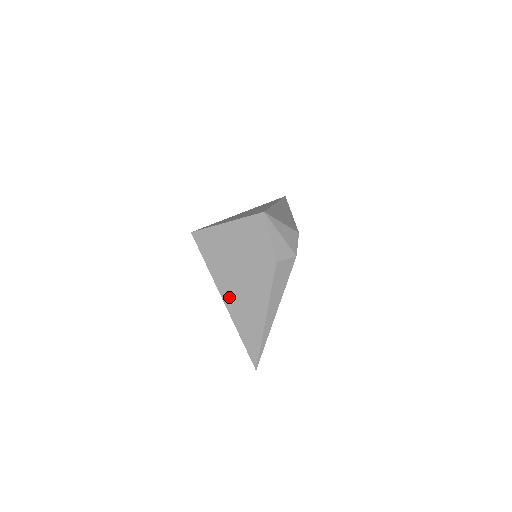
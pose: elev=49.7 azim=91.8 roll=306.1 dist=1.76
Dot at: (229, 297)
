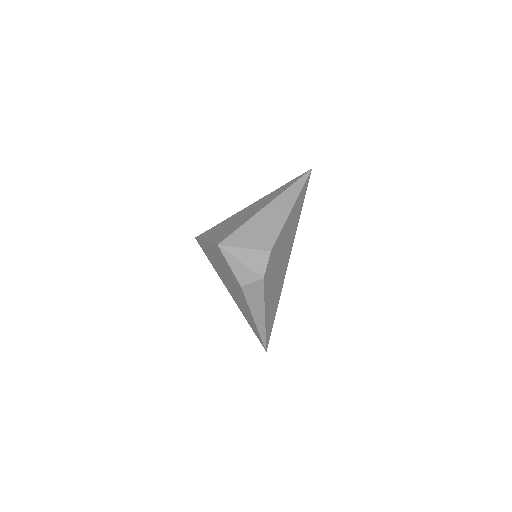
Dot at: (232, 295)
